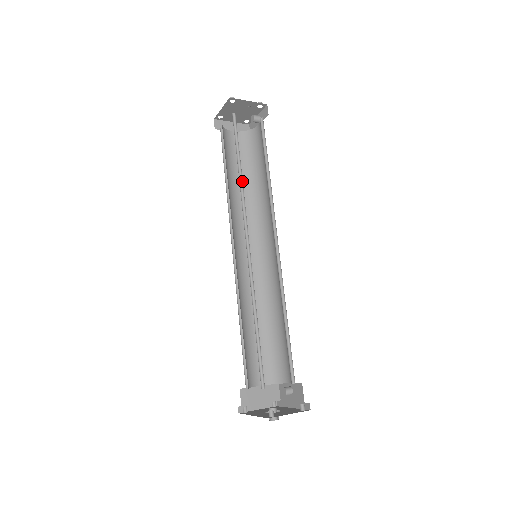
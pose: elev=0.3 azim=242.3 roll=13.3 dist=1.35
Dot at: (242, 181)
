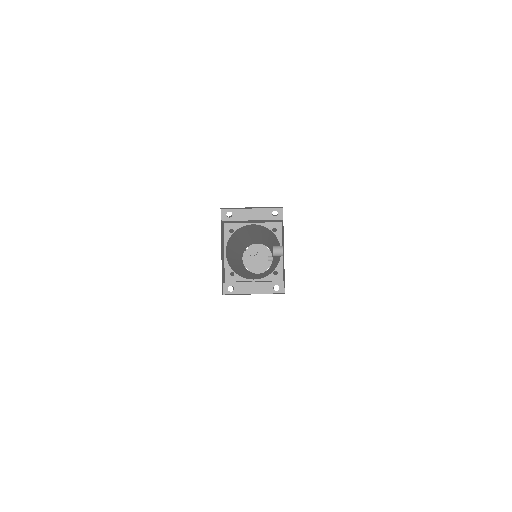
Dot at: (244, 245)
